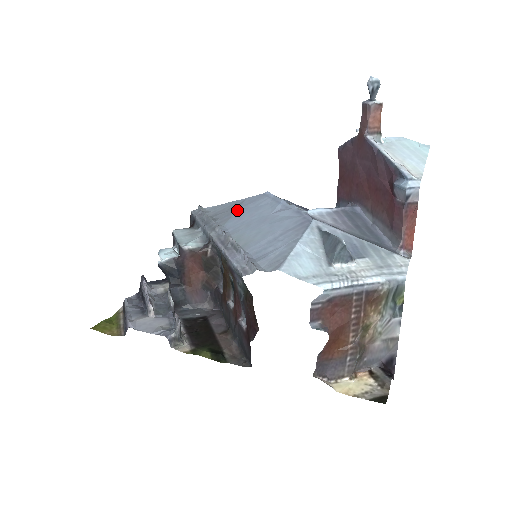
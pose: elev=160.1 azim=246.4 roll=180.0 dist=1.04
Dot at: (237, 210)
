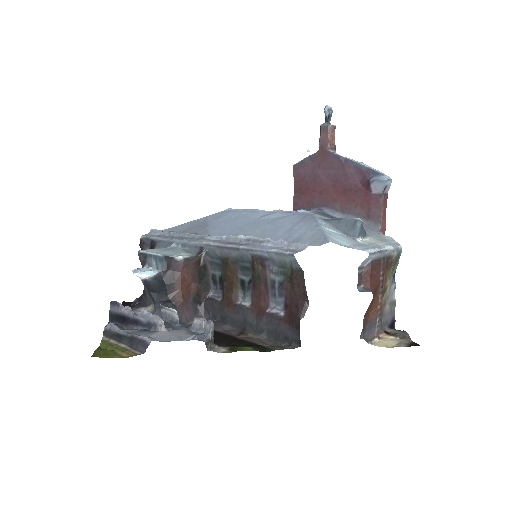
Dot at: (208, 224)
